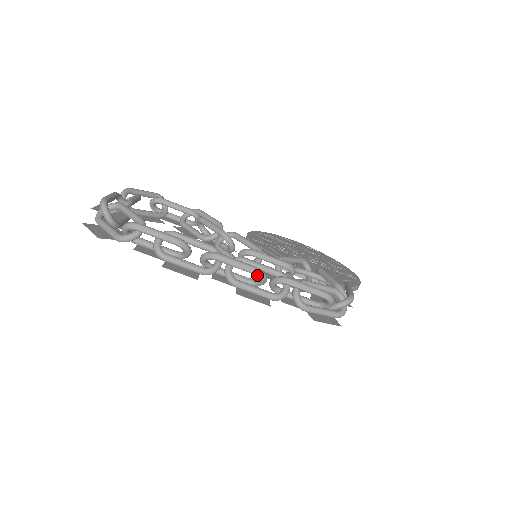
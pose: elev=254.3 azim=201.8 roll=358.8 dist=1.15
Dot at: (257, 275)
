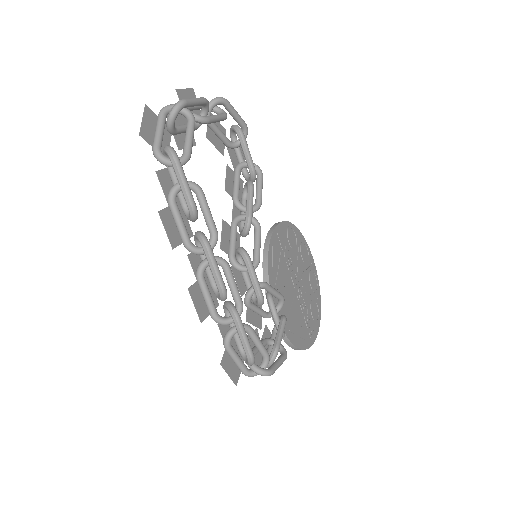
Dot at: (219, 292)
